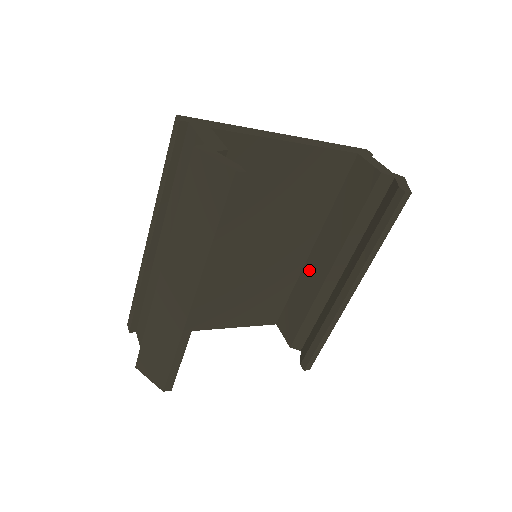
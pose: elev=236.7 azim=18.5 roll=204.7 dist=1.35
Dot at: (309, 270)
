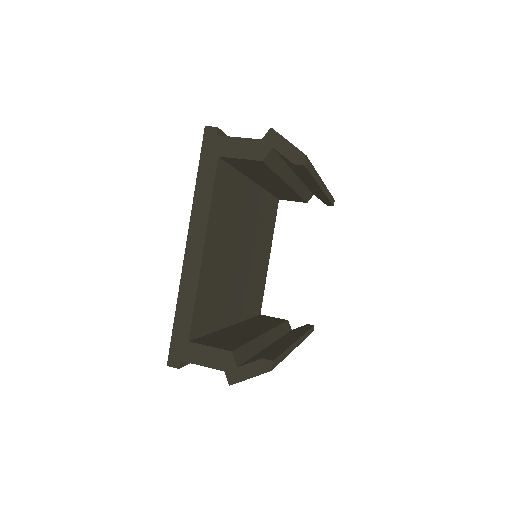
Dot at: occluded
